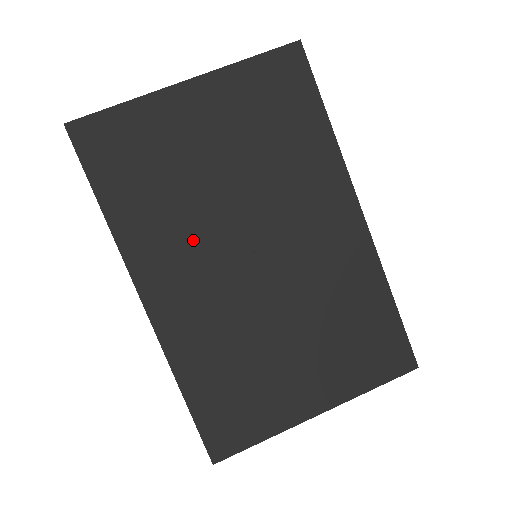
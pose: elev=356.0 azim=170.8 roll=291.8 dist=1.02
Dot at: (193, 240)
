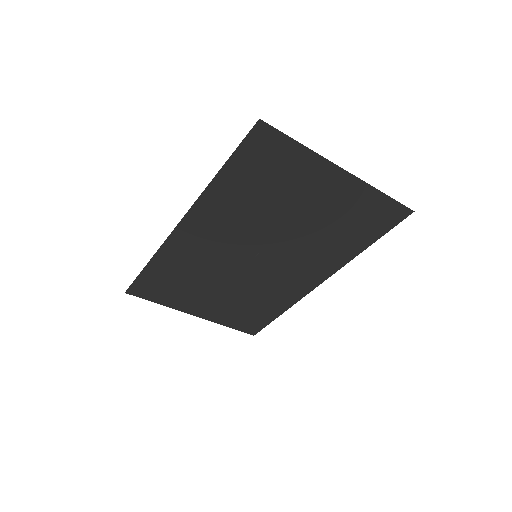
Dot at: (240, 226)
